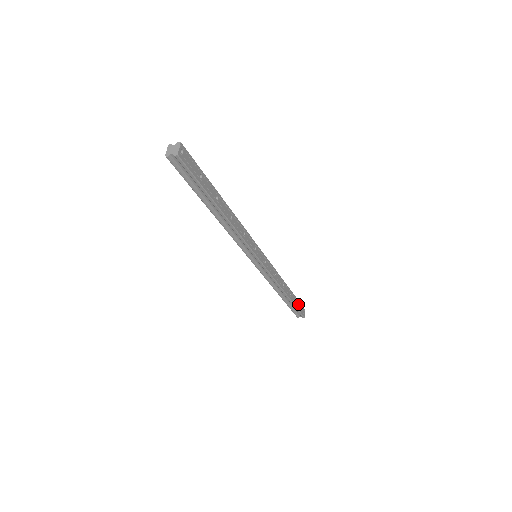
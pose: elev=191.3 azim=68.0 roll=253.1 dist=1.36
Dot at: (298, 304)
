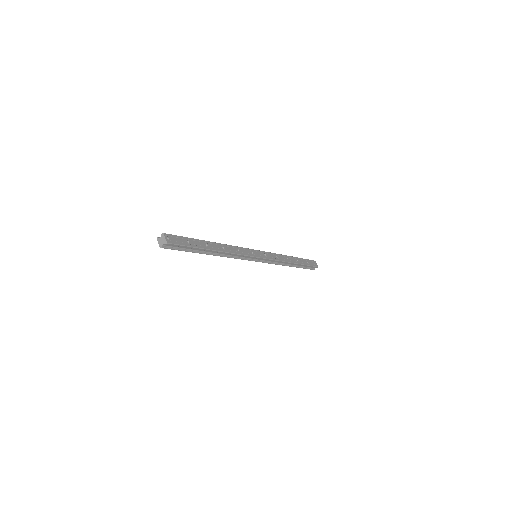
Dot at: (307, 262)
